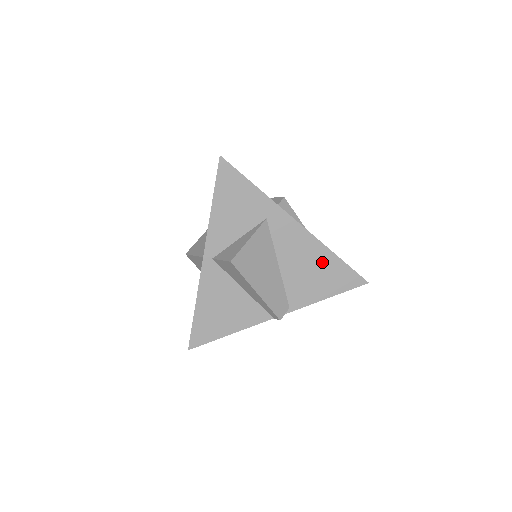
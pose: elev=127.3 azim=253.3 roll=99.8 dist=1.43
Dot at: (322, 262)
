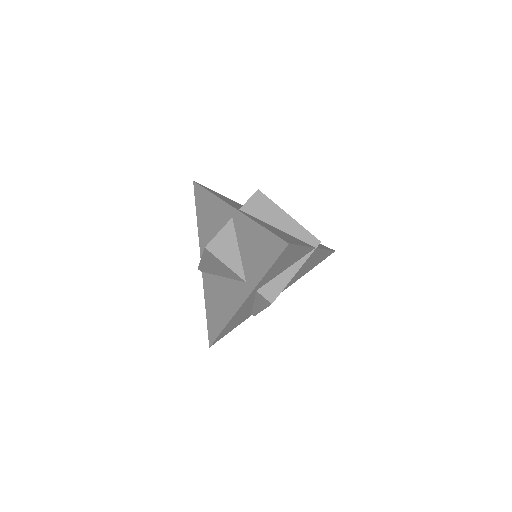
Dot at: occluded
